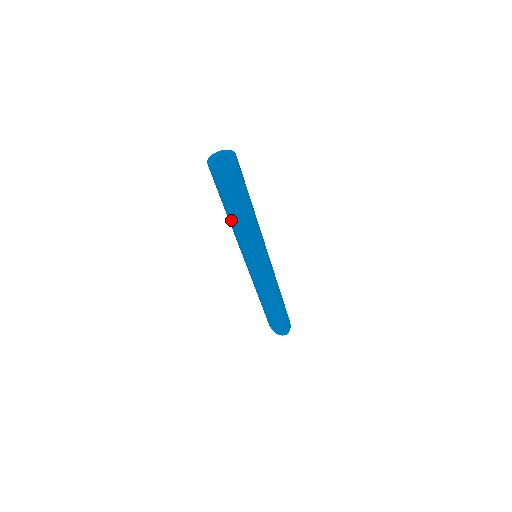
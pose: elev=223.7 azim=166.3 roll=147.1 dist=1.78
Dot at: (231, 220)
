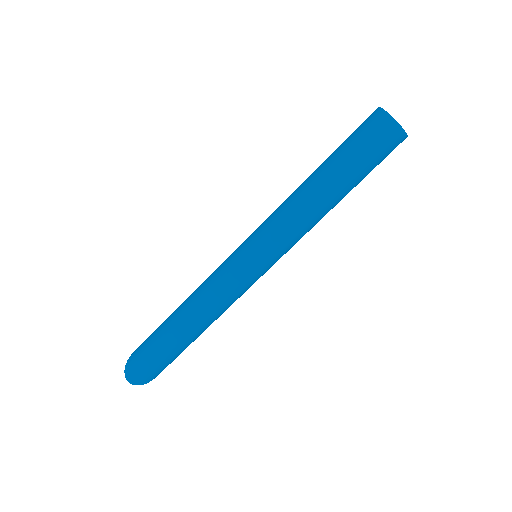
Dot at: (308, 179)
